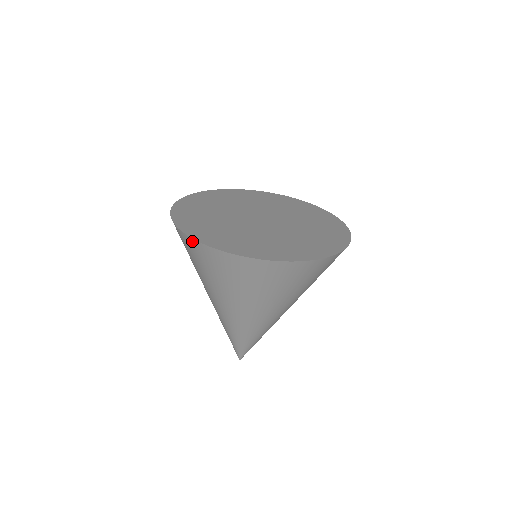
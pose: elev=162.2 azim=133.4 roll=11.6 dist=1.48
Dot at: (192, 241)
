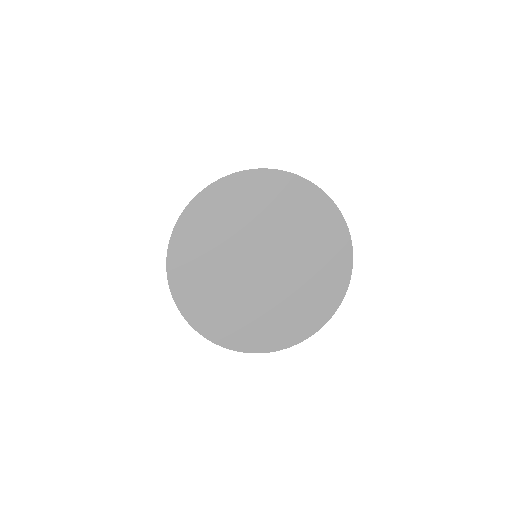
Dot at: (171, 286)
